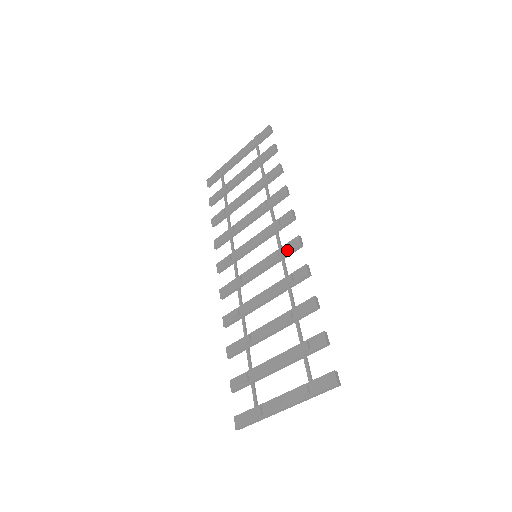
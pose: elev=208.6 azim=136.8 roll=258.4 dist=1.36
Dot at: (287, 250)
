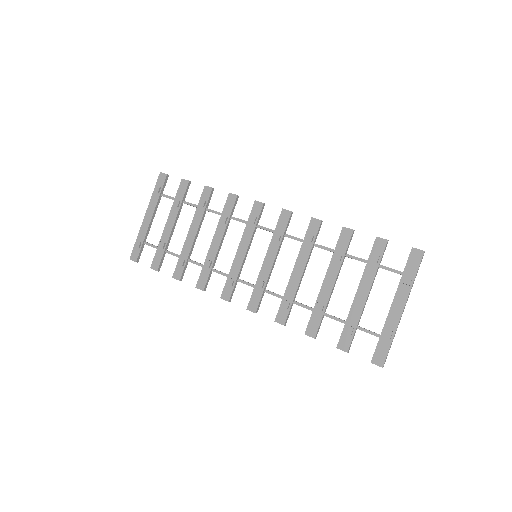
Dot at: (283, 225)
